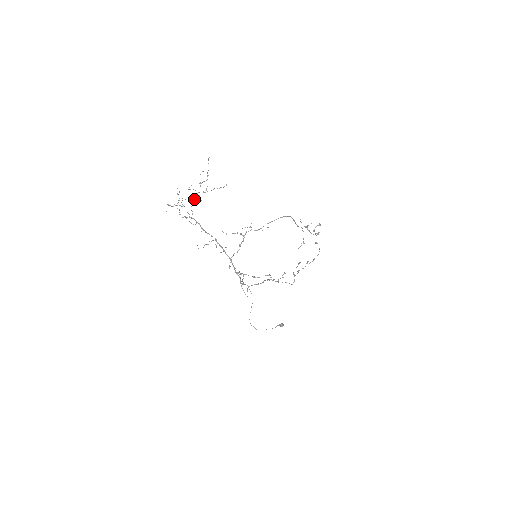
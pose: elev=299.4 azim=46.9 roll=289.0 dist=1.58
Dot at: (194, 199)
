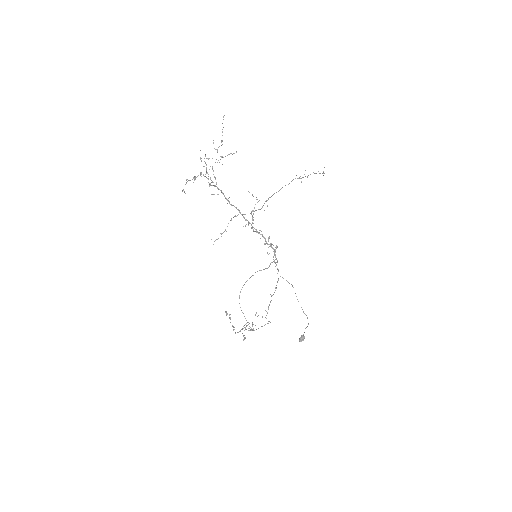
Dot at: (212, 168)
